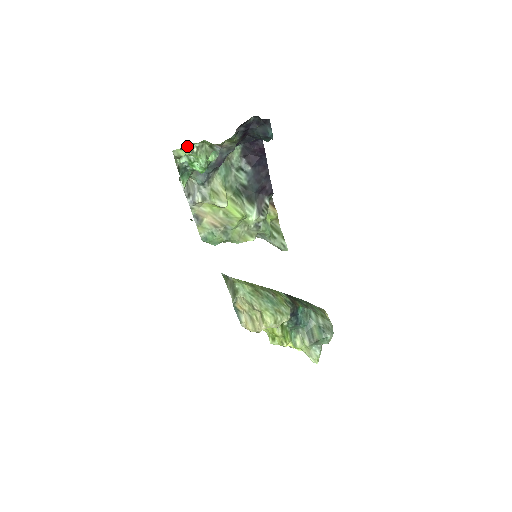
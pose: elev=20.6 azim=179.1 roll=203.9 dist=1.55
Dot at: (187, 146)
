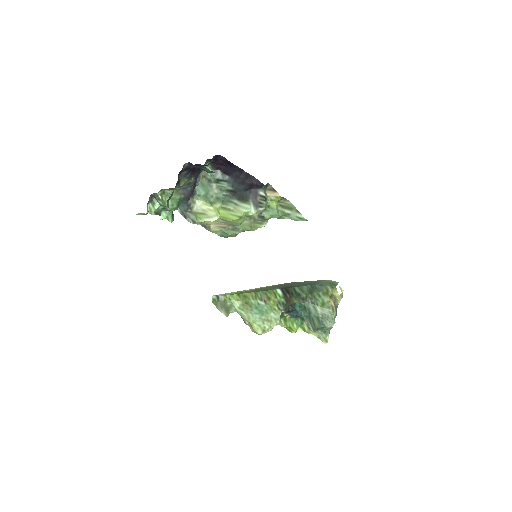
Dot at: (154, 195)
